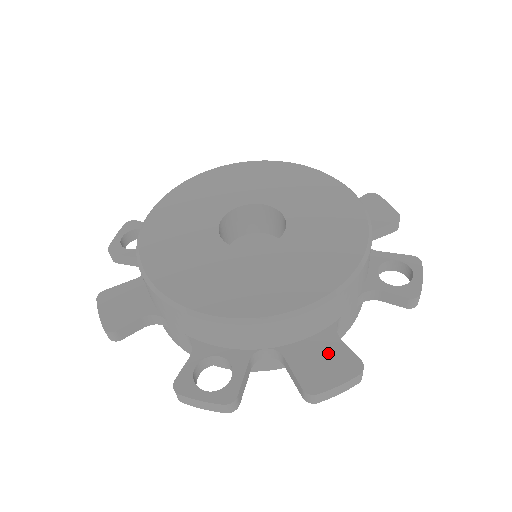
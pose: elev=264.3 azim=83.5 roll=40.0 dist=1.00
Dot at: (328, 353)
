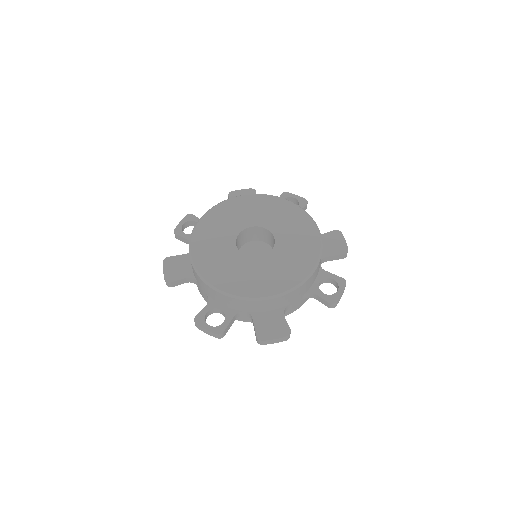
Dot at: (275, 322)
